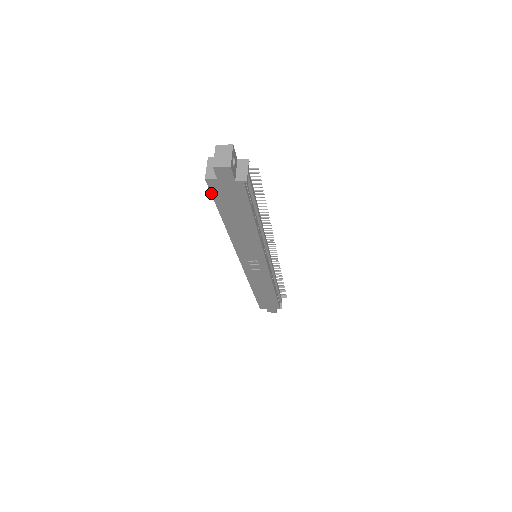
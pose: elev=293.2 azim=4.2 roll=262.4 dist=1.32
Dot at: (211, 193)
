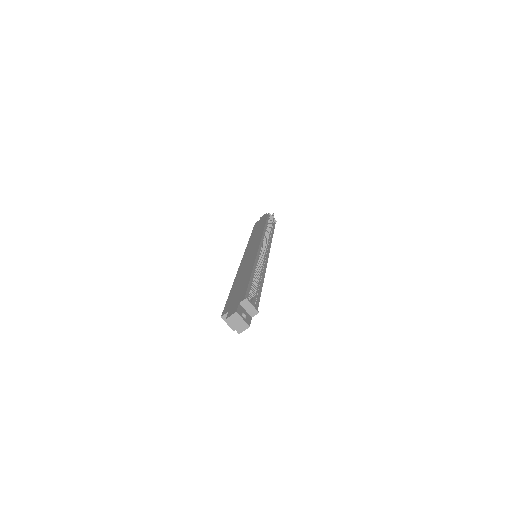
Dot at: occluded
